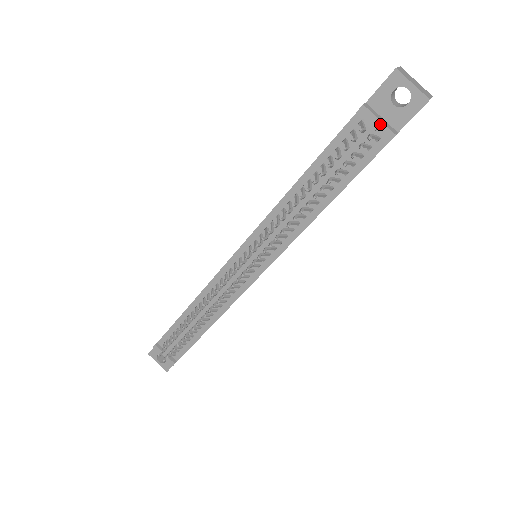
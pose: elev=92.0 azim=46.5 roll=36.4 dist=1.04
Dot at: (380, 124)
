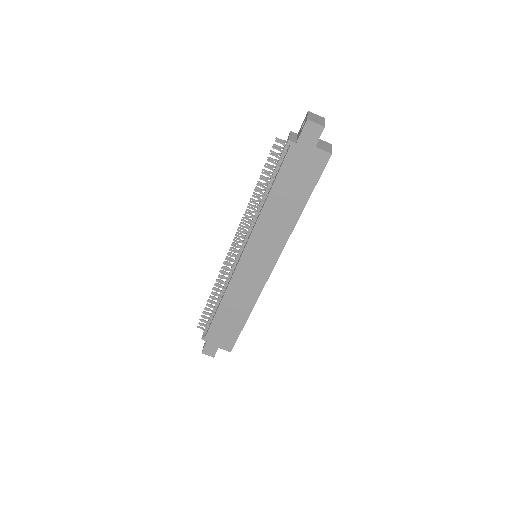
Dot at: (289, 137)
